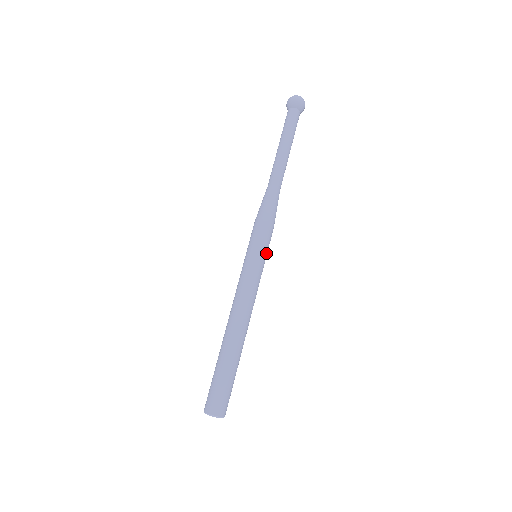
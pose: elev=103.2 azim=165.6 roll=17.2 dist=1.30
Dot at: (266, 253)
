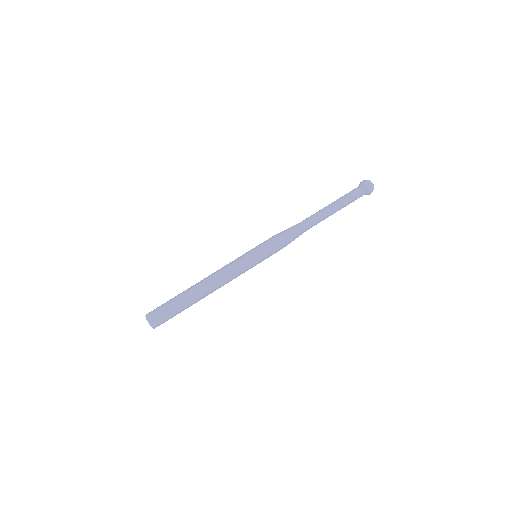
Dot at: (263, 260)
